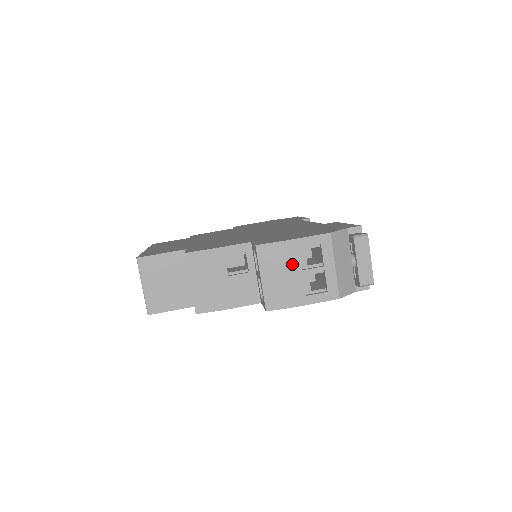
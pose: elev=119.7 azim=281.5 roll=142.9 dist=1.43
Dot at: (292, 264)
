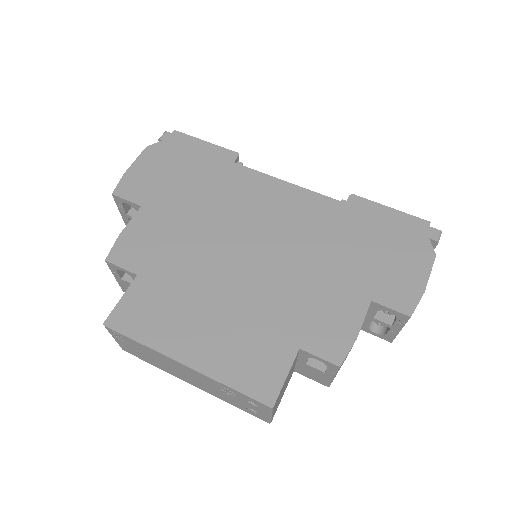
Dot at: occluded
